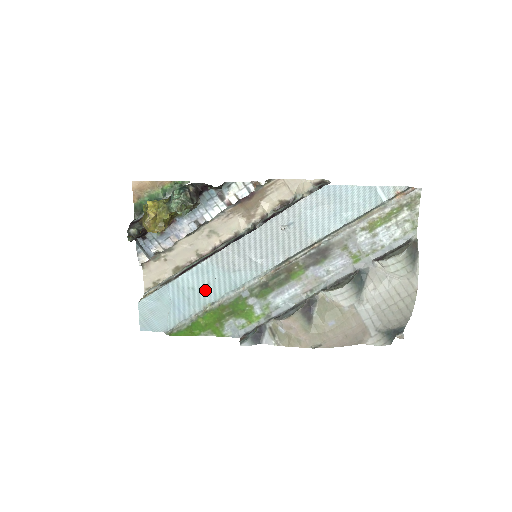
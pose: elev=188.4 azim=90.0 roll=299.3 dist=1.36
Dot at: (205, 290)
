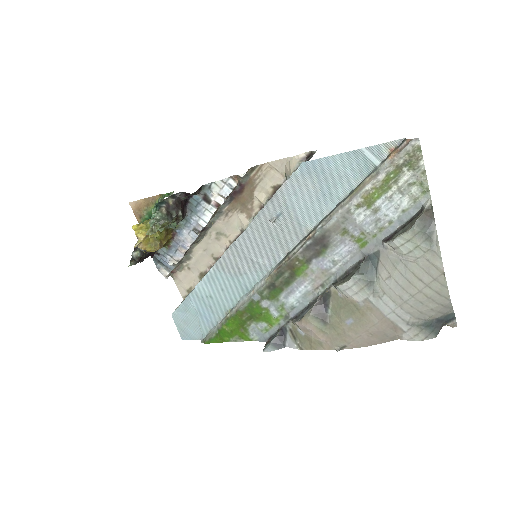
Dot at: (222, 297)
